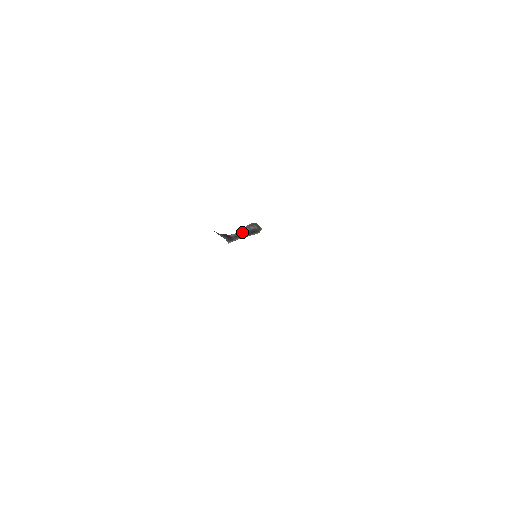
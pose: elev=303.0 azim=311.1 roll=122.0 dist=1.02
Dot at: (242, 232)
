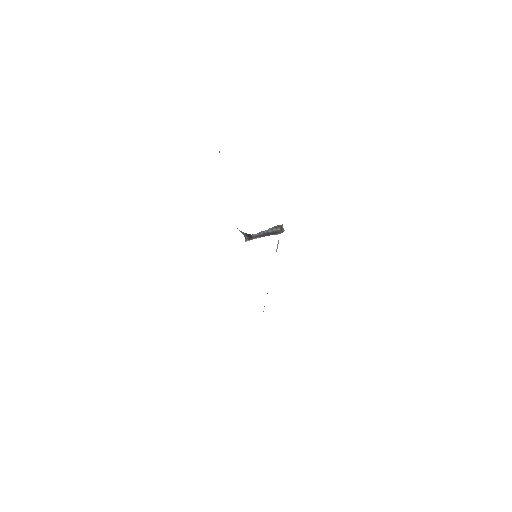
Dot at: (264, 233)
